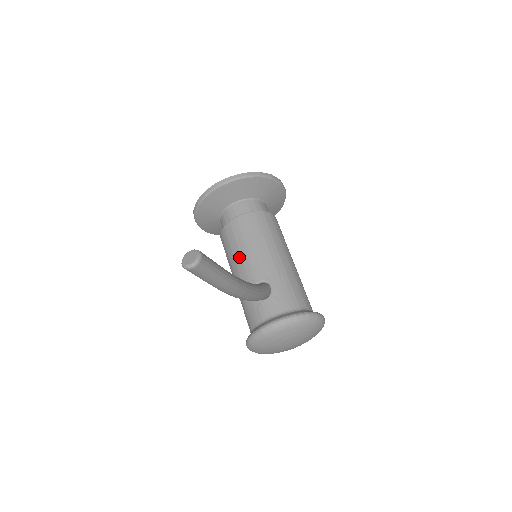
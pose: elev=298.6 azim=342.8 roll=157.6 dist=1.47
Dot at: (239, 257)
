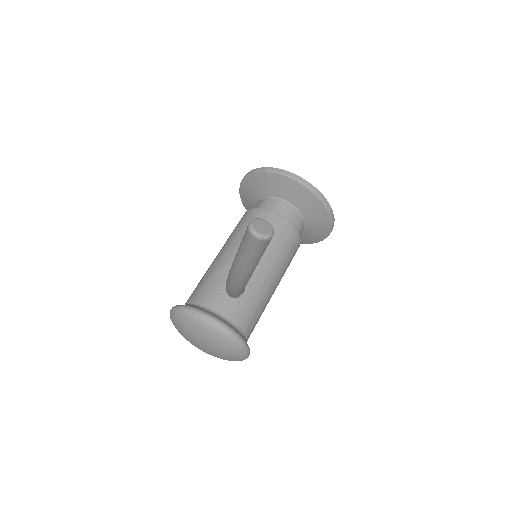
Dot at: occluded
